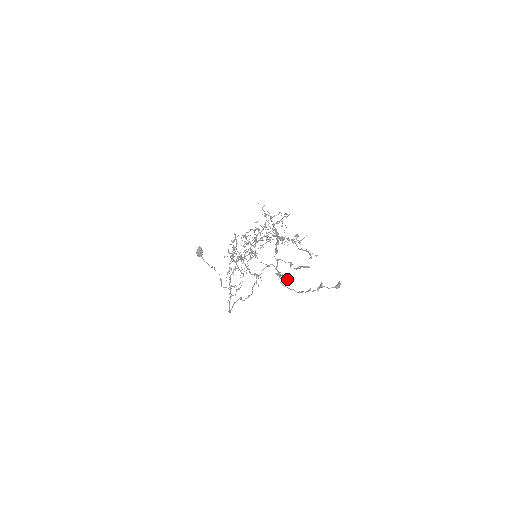
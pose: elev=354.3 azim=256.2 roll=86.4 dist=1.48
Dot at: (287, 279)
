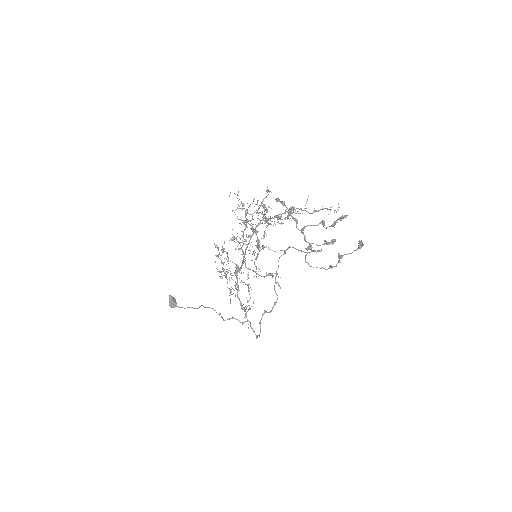
Dot at: (321, 250)
